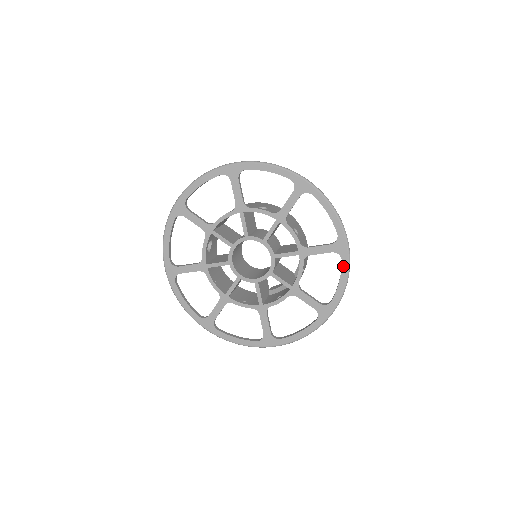
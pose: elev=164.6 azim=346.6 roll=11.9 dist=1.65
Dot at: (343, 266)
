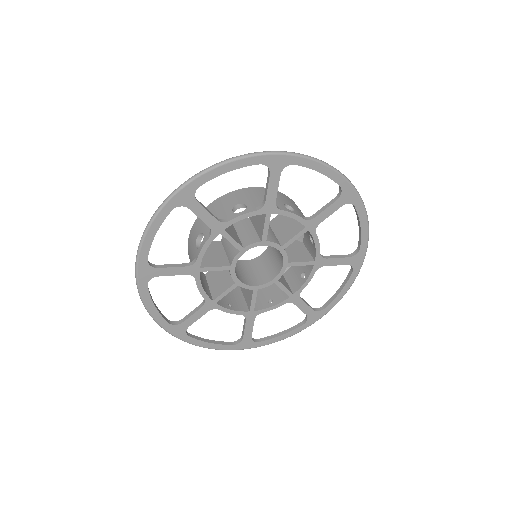
Dot at: (351, 278)
